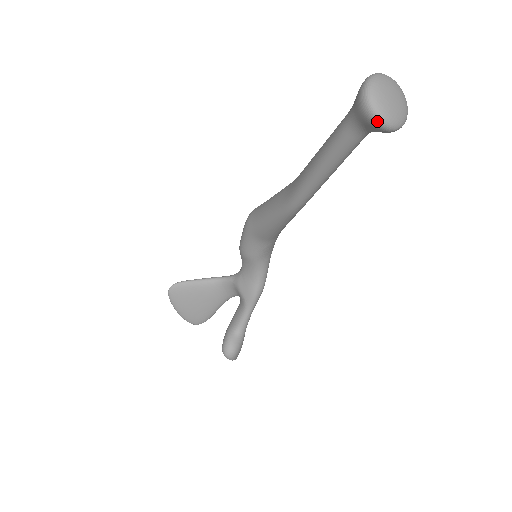
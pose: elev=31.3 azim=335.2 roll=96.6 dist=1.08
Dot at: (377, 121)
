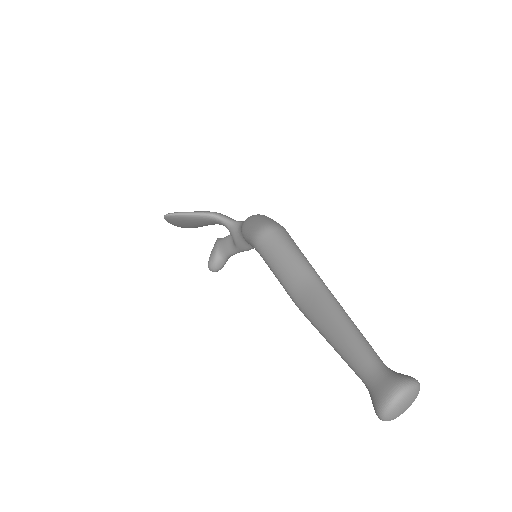
Dot at: (382, 420)
